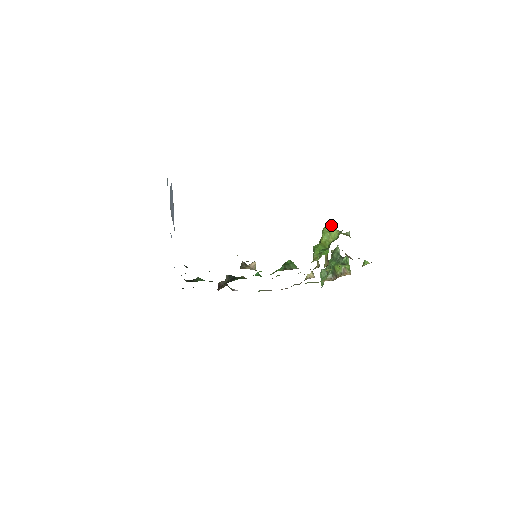
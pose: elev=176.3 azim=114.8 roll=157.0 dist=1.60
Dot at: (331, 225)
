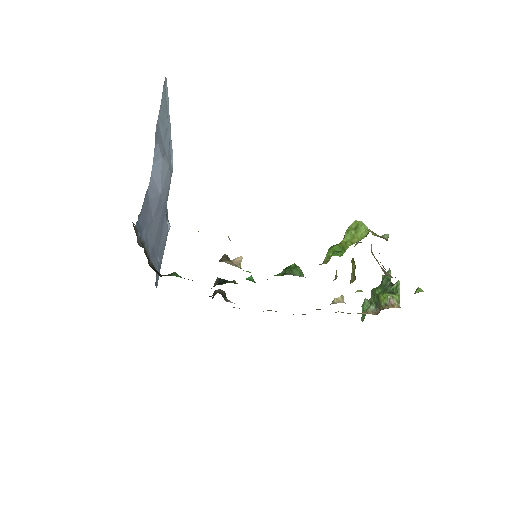
Dot at: (360, 221)
